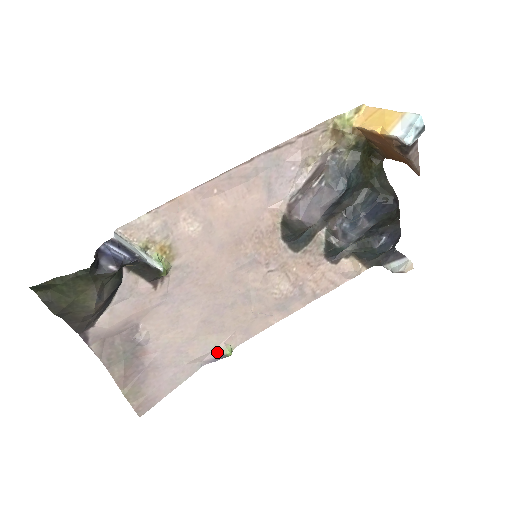
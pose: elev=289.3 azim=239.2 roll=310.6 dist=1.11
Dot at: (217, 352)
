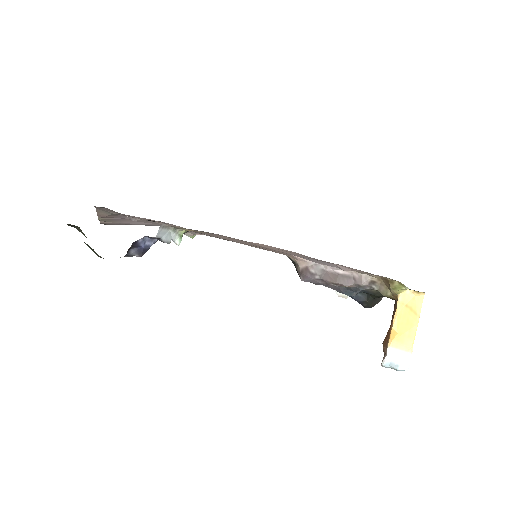
Dot at: (184, 234)
